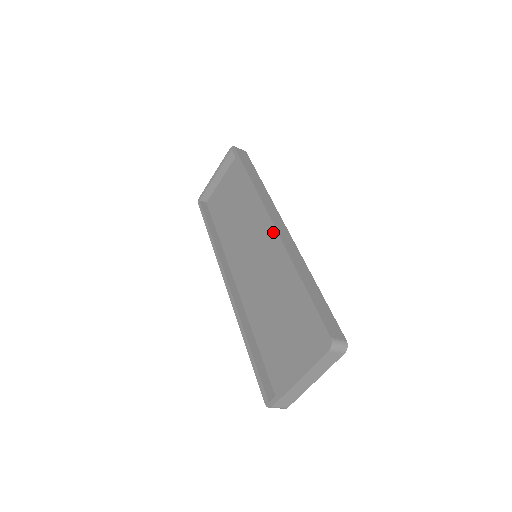
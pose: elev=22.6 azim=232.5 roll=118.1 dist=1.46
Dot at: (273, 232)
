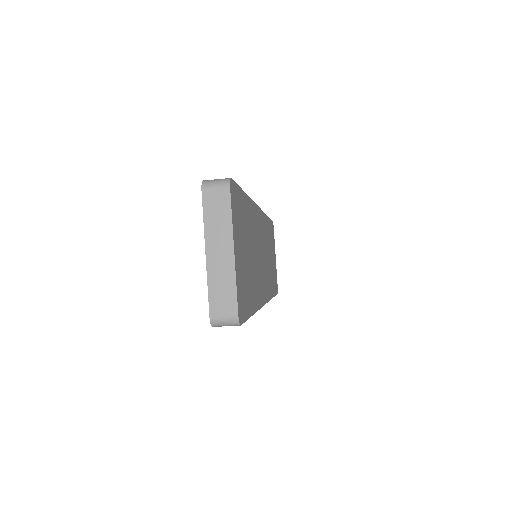
Dot at: occluded
